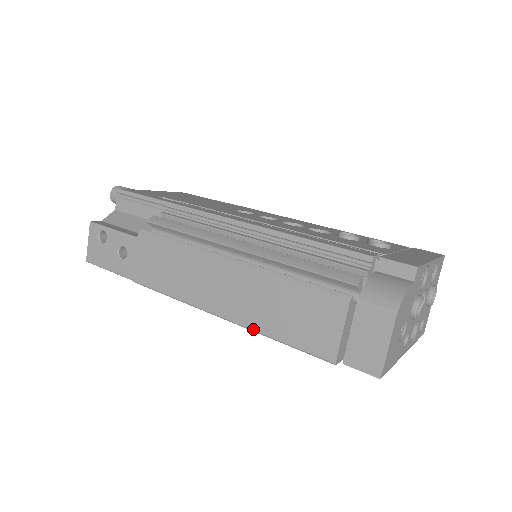
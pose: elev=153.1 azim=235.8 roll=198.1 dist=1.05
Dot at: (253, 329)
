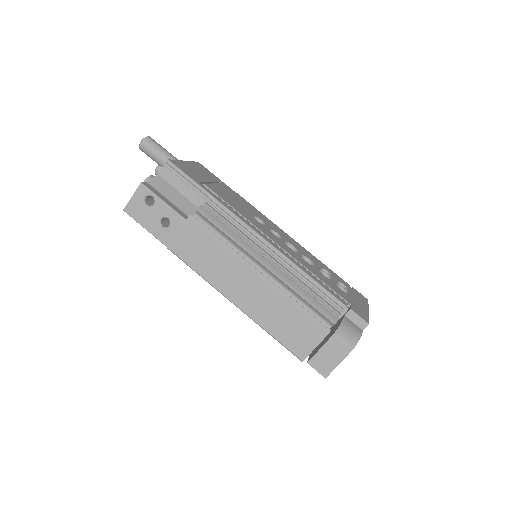
Dot at: (256, 322)
